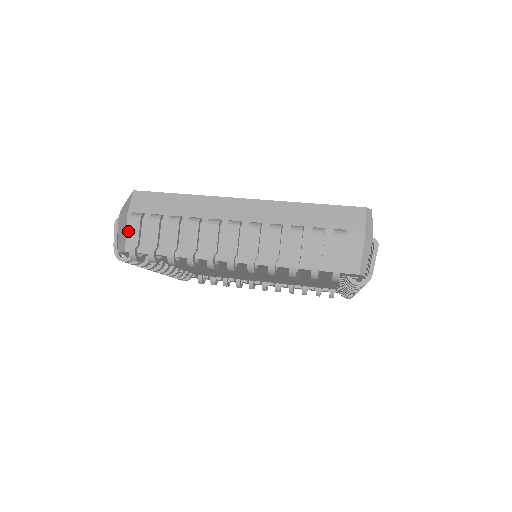
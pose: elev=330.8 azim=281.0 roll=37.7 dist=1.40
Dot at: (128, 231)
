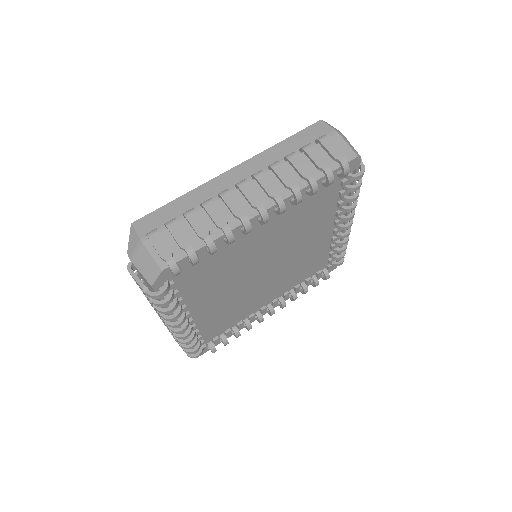
Dot at: occluded
